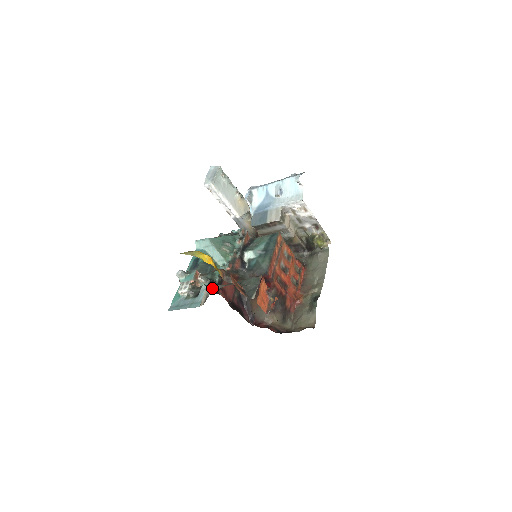
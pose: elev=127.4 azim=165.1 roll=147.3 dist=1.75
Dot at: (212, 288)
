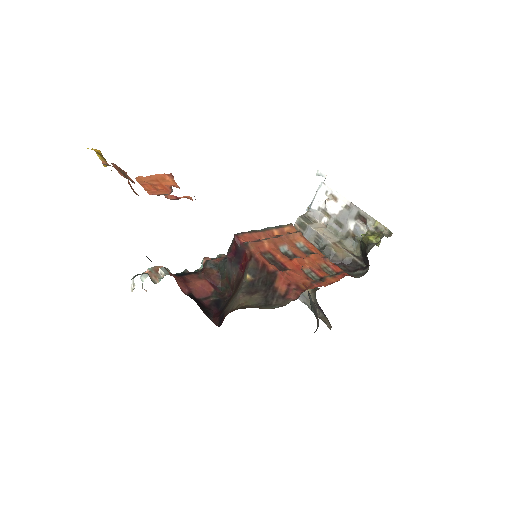
Dot at: occluded
